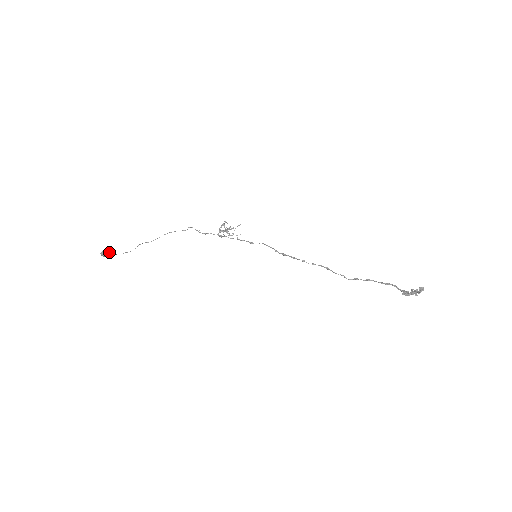
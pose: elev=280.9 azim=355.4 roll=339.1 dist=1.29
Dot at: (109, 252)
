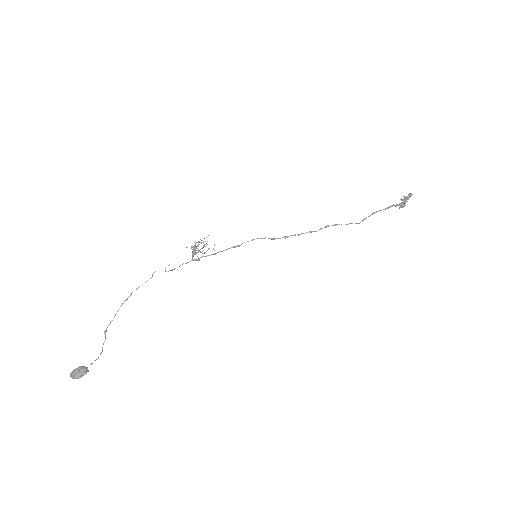
Dot at: (84, 368)
